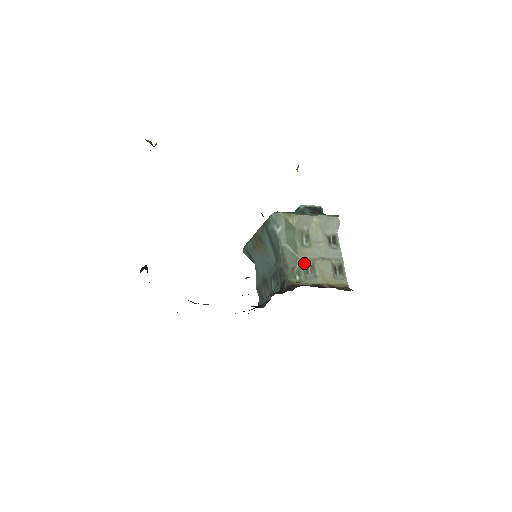
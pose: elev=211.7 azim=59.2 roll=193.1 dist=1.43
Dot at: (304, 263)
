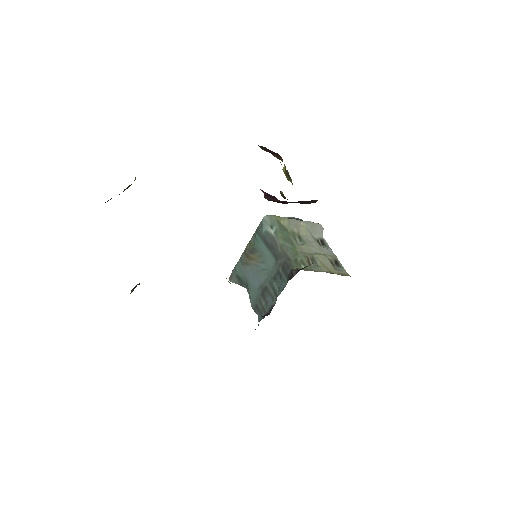
Dot at: (304, 256)
